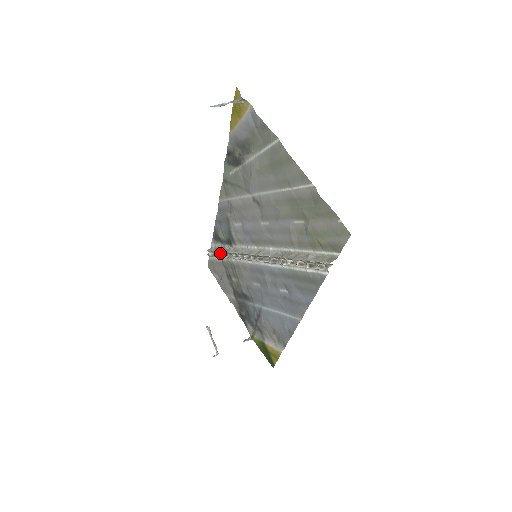
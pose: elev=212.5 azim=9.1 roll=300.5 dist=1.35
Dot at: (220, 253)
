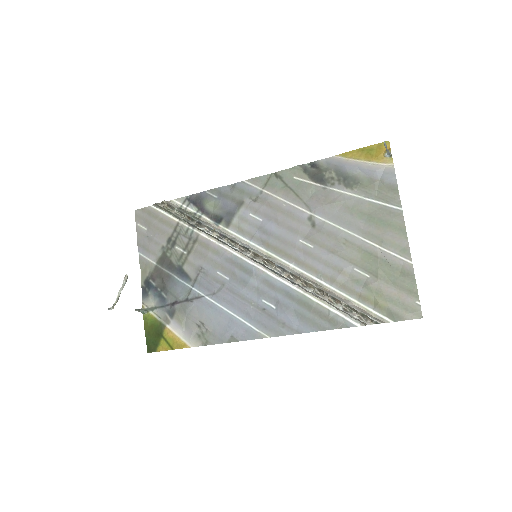
Dot at: (187, 217)
